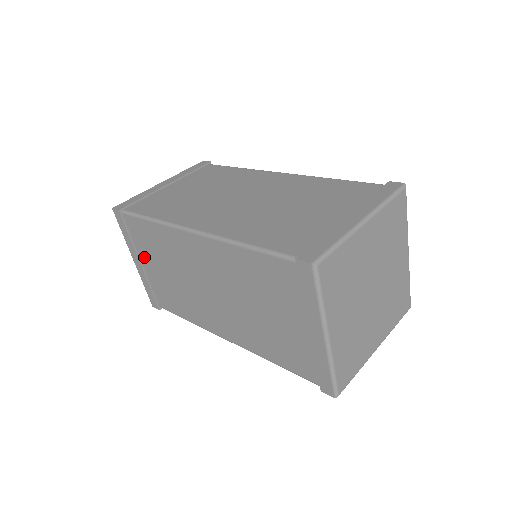
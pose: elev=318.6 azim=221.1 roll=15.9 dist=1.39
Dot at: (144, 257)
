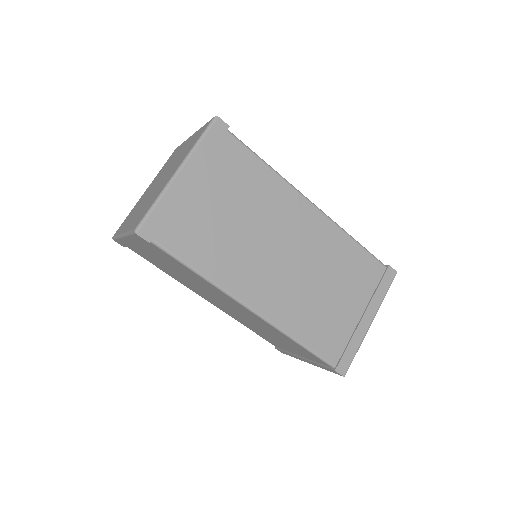
Dot at: (147, 250)
